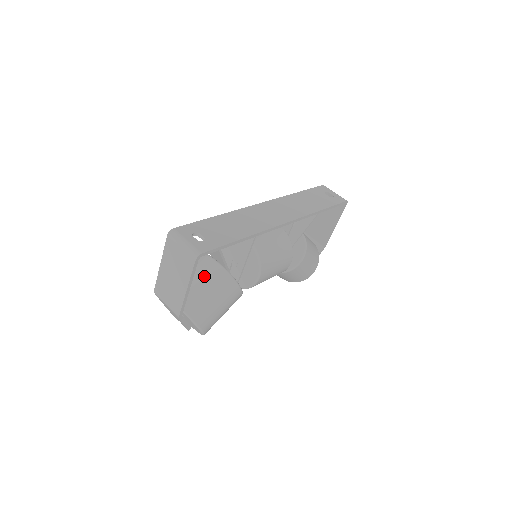
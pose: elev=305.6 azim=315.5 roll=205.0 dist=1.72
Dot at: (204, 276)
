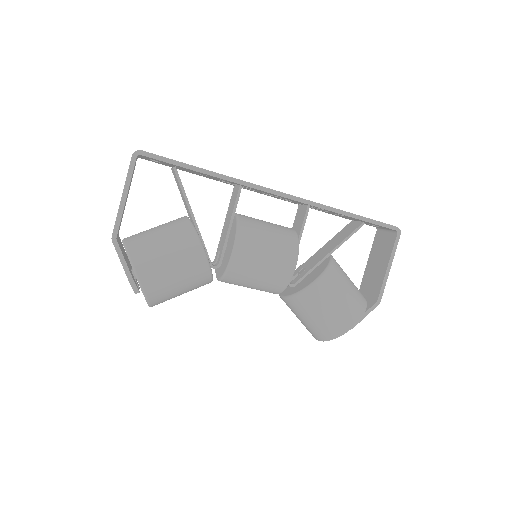
Dot at: (166, 224)
